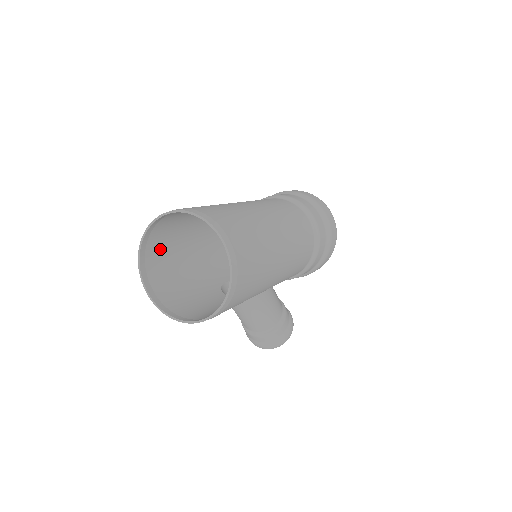
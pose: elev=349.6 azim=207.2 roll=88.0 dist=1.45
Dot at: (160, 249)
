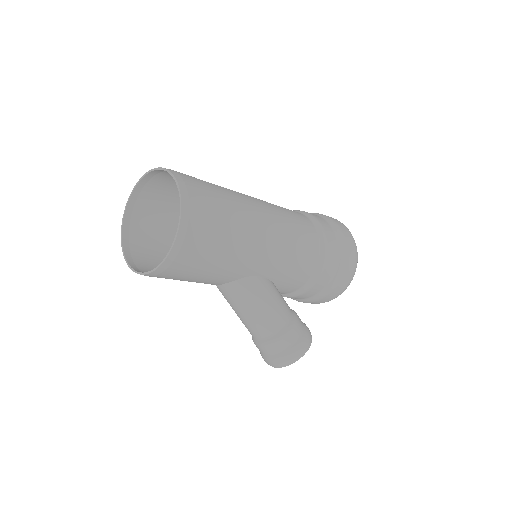
Dot at: (148, 232)
